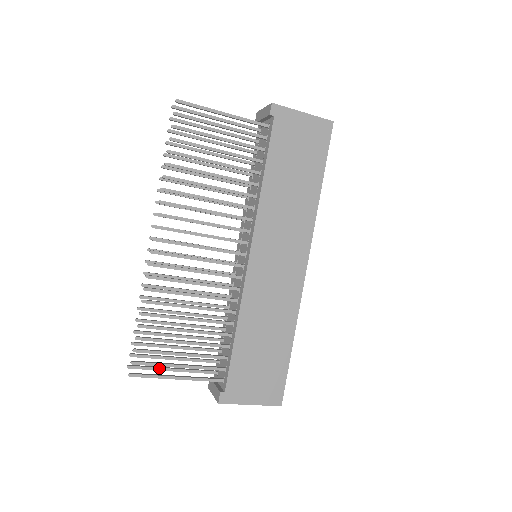
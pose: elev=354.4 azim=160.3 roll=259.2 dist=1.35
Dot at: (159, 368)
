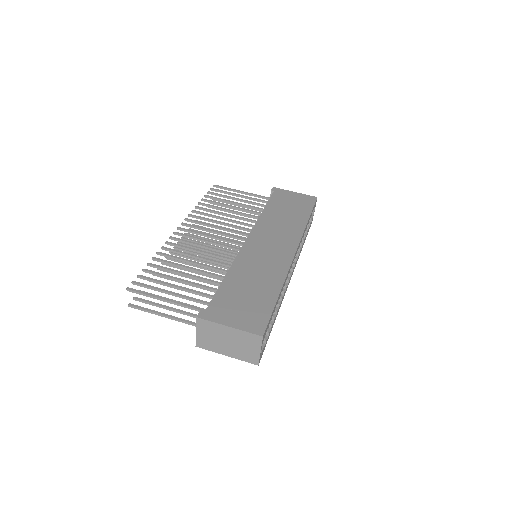
Dot at: (154, 311)
